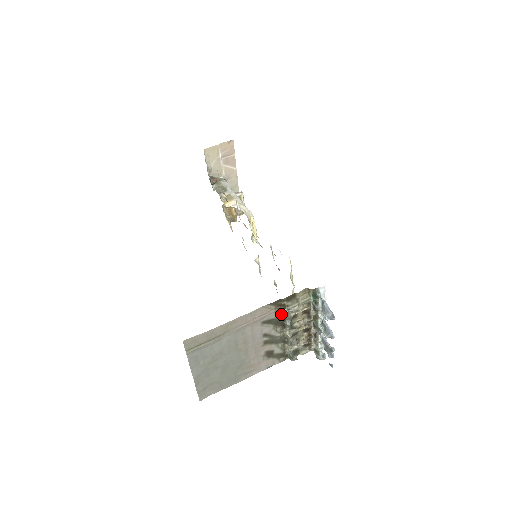
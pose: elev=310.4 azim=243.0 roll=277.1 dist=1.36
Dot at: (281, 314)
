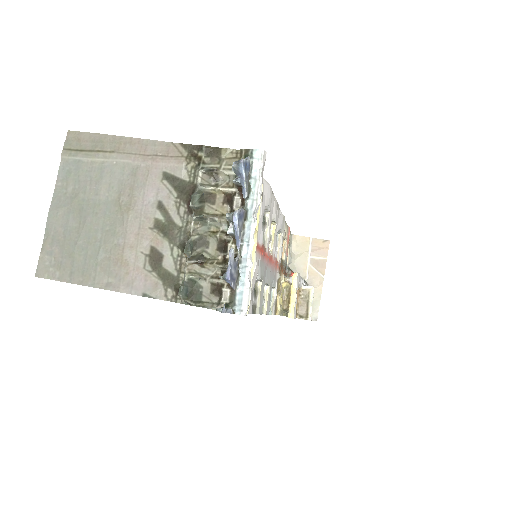
Dot at: (193, 180)
